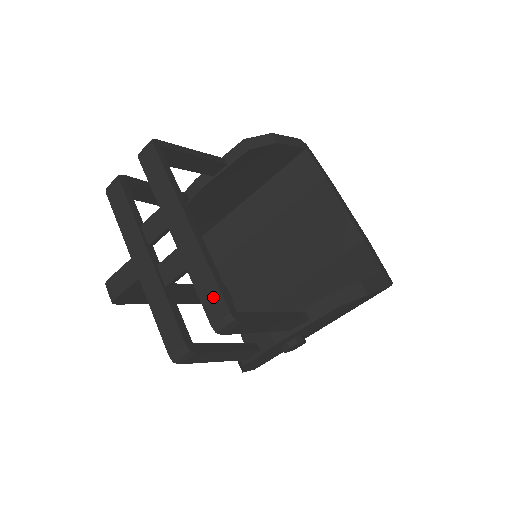
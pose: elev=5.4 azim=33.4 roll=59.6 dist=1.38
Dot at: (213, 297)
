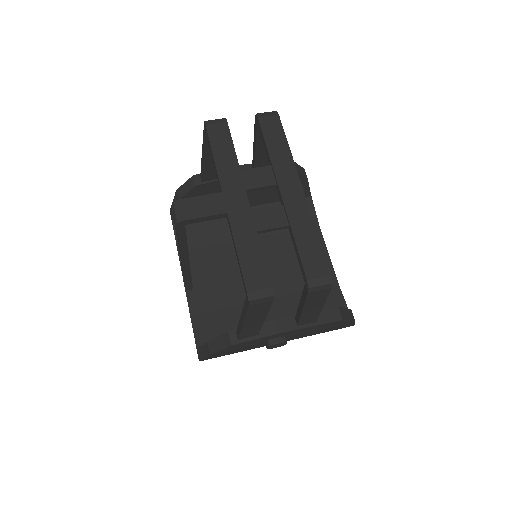
Dot at: (315, 257)
